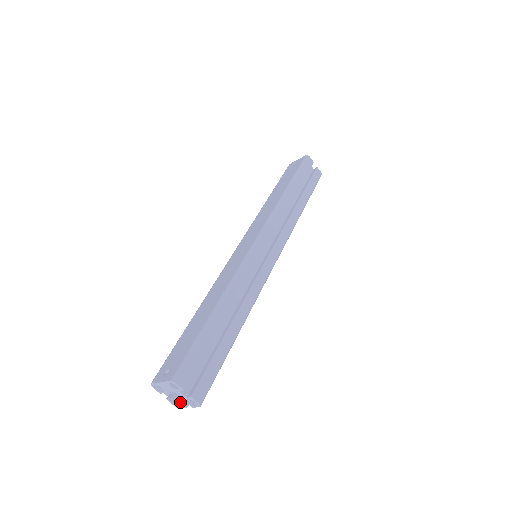
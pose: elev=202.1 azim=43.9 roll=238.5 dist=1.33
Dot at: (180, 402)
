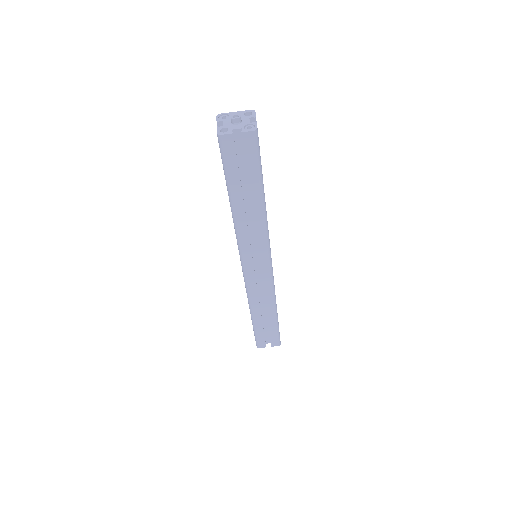
Dot at: (232, 128)
